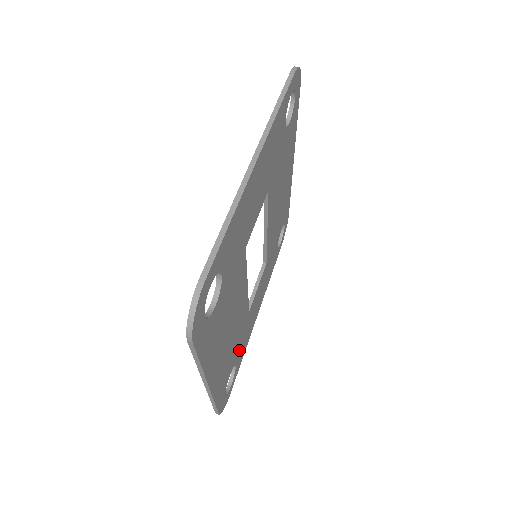
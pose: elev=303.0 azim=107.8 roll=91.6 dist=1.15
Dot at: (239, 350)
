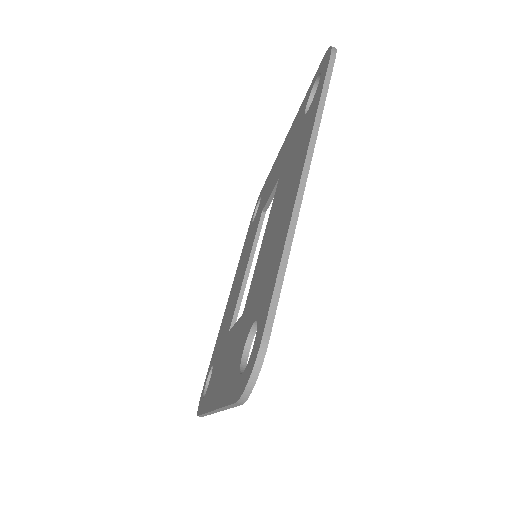
Dot at: occluded
